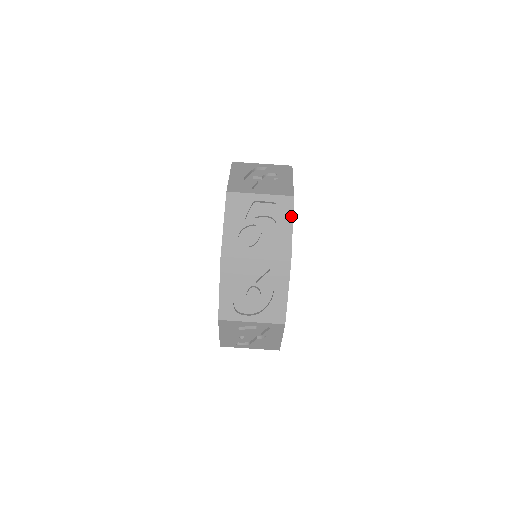
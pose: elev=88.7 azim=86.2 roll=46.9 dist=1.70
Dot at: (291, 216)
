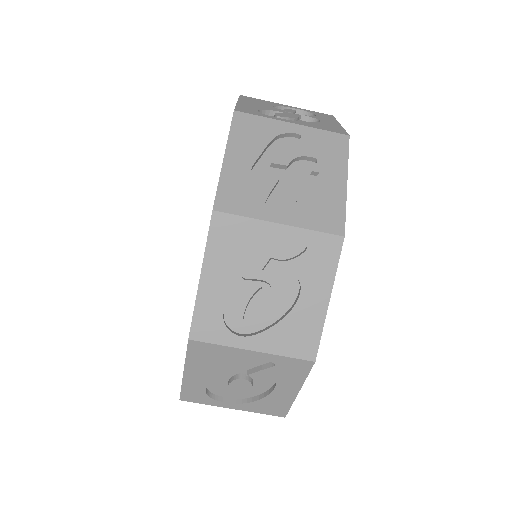
Dot at: (331, 277)
